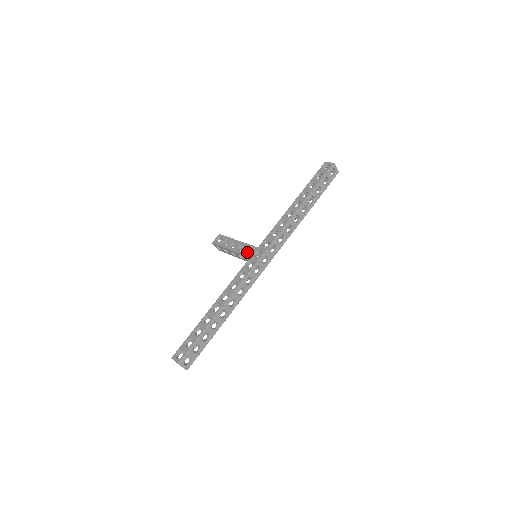
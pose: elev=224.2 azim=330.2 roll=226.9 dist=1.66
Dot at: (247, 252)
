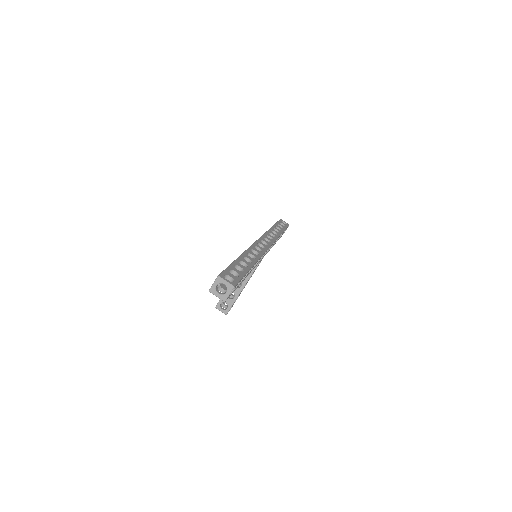
Dot at: occluded
